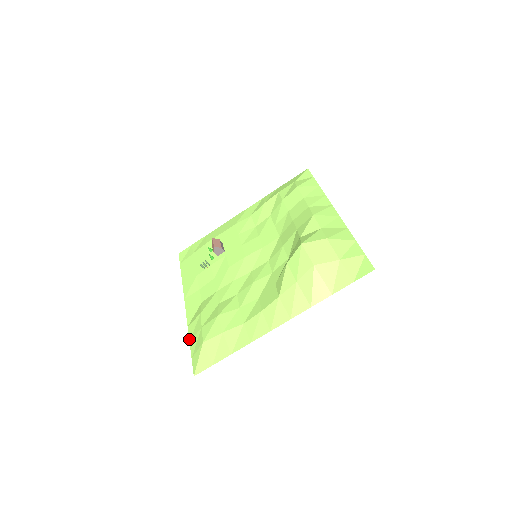
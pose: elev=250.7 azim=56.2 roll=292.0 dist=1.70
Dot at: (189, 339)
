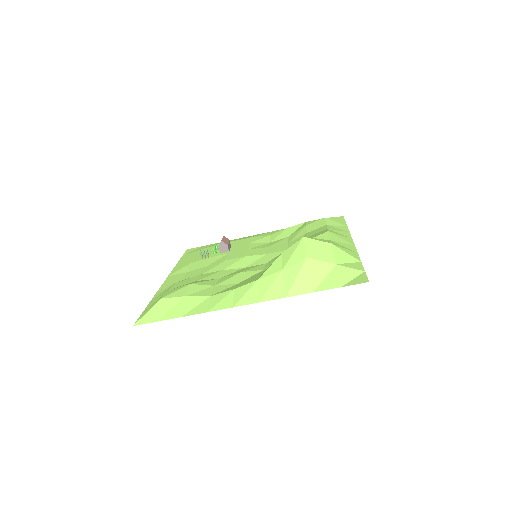
Dot at: (150, 301)
